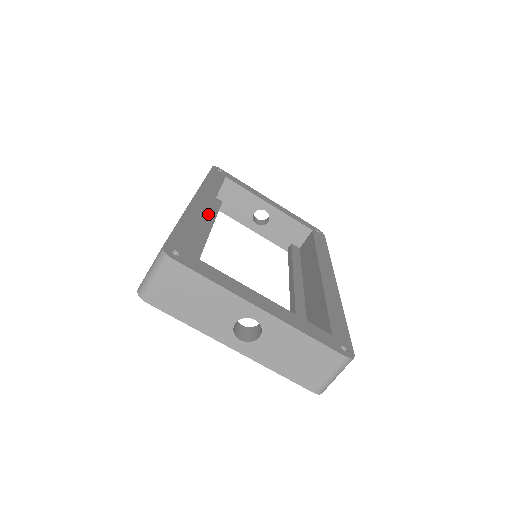
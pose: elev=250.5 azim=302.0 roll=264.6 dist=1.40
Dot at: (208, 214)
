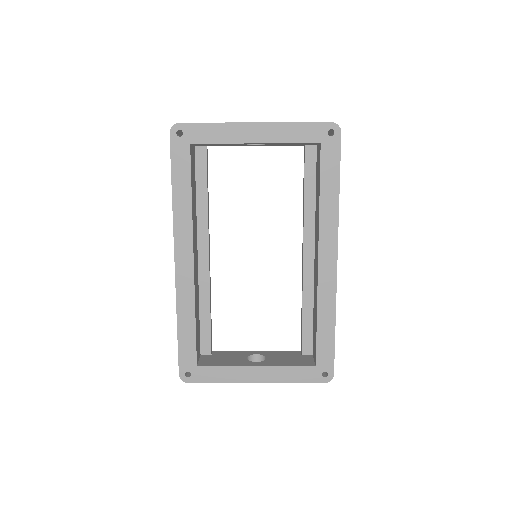
Dot at: (199, 207)
